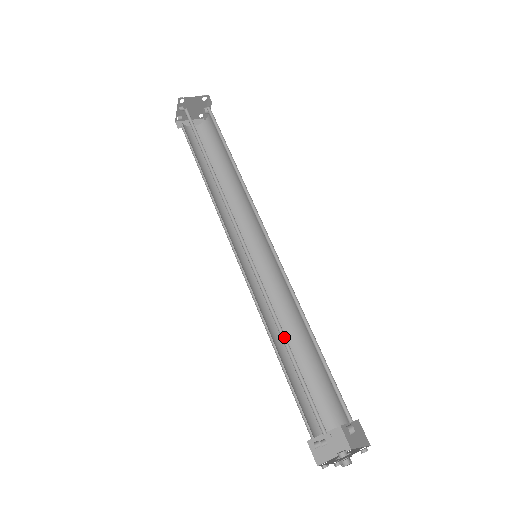
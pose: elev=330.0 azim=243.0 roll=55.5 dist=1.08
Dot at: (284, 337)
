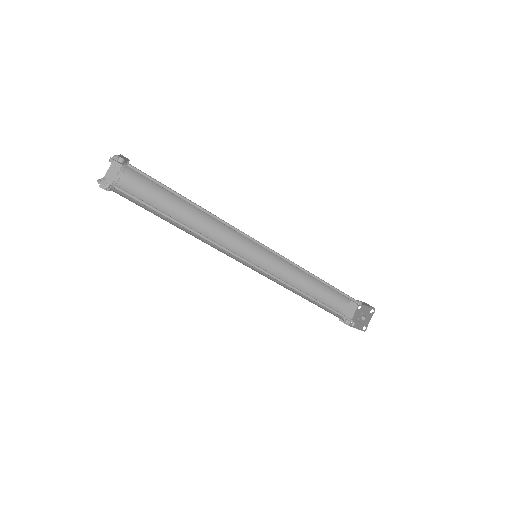
Dot at: (308, 296)
